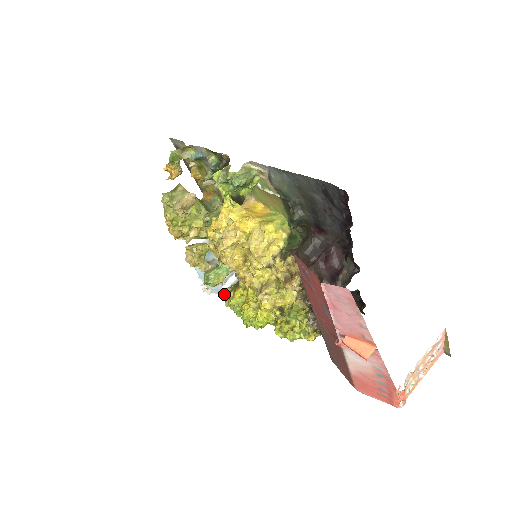
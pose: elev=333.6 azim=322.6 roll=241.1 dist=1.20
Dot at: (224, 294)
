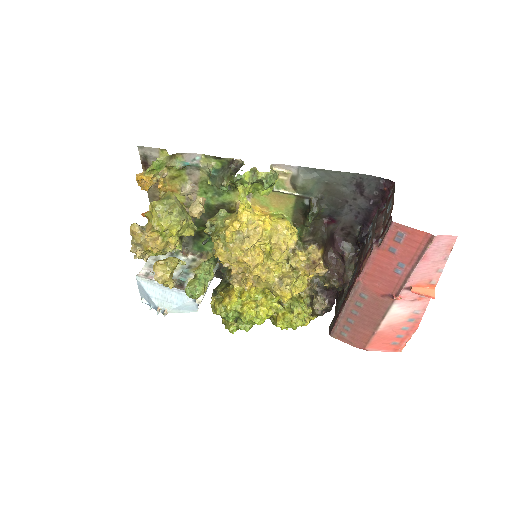
Dot at: (186, 311)
